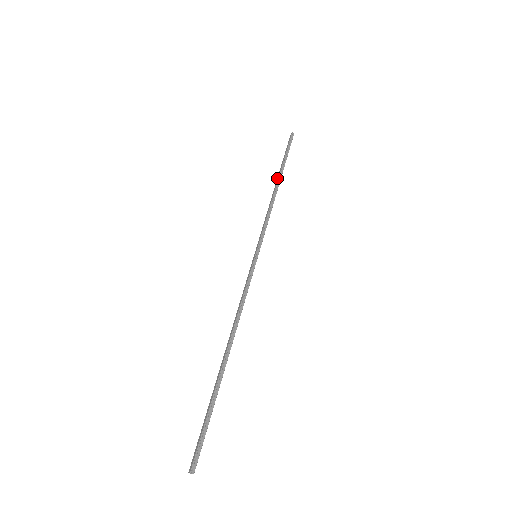
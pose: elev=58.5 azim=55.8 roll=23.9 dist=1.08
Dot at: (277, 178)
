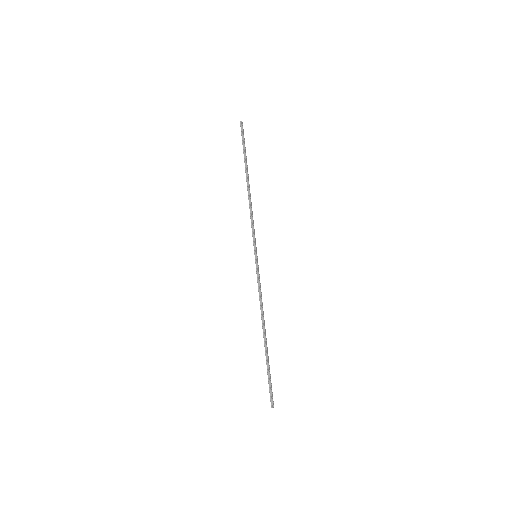
Dot at: (246, 178)
